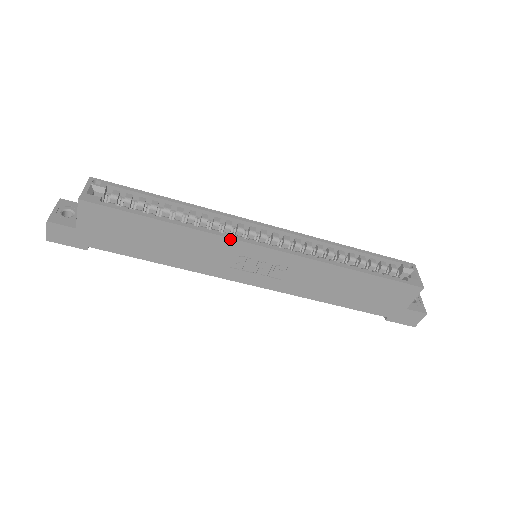
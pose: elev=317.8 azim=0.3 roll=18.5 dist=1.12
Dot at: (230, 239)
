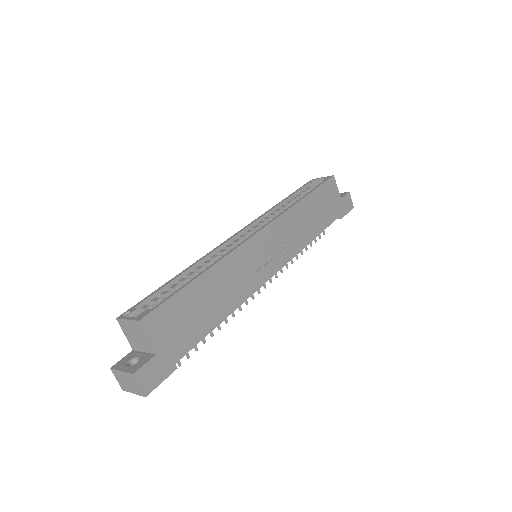
Dot at: (240, 246)
